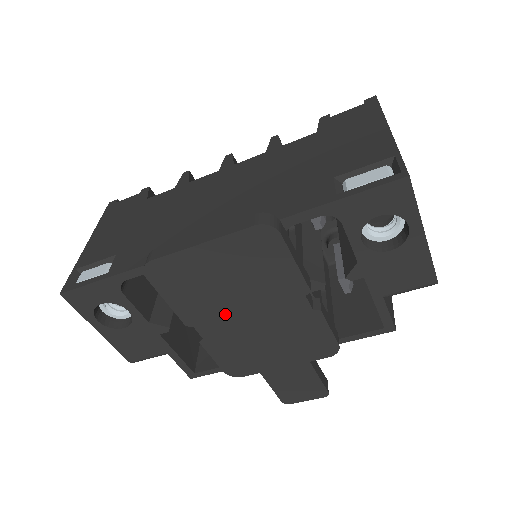
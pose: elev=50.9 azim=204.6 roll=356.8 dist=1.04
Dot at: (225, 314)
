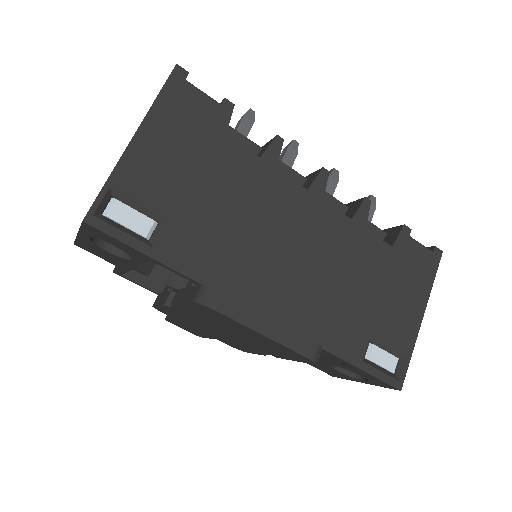
Dot at: (210, 323)
